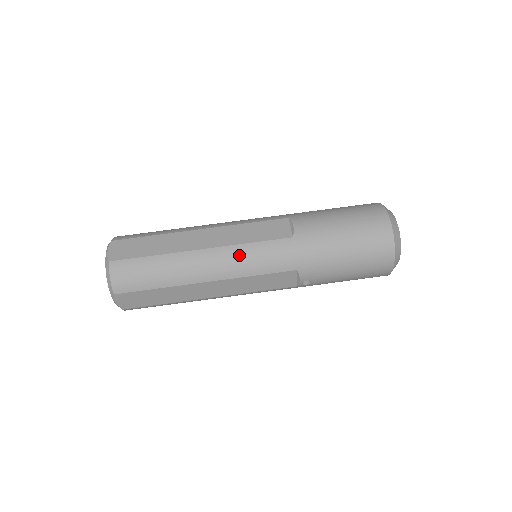
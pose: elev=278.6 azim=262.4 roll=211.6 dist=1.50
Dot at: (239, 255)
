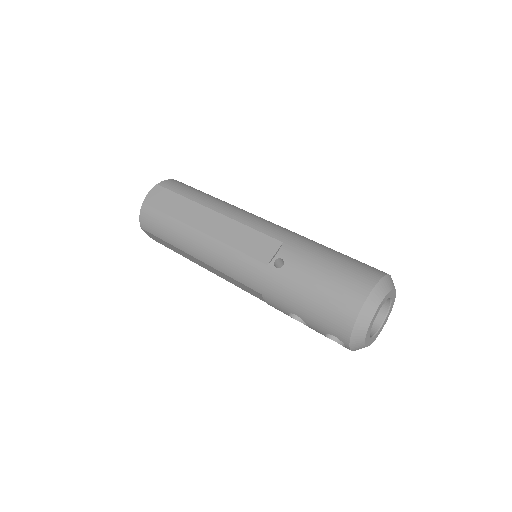
Dot at: (254, 216)
